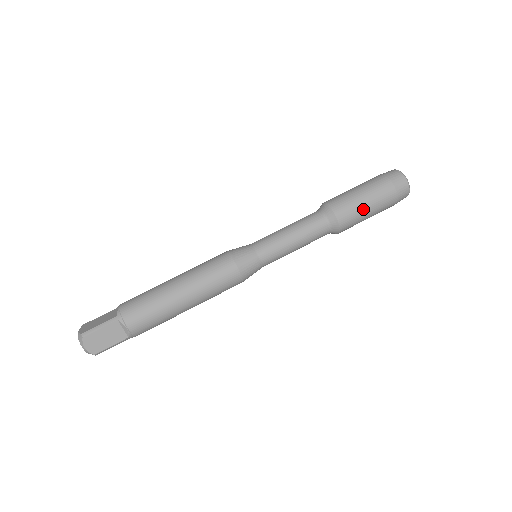
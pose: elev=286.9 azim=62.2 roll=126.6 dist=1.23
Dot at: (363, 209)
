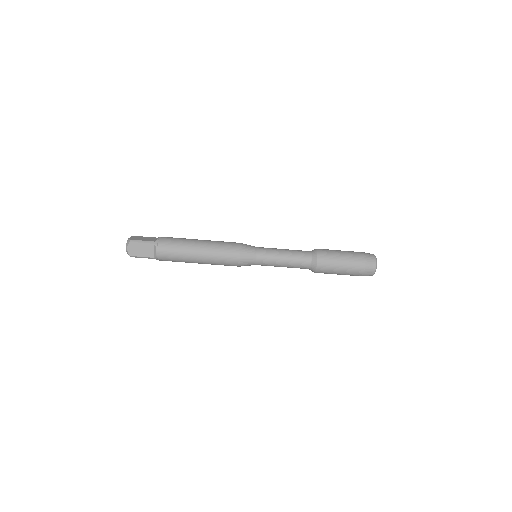
Dot at: (337, 266)
